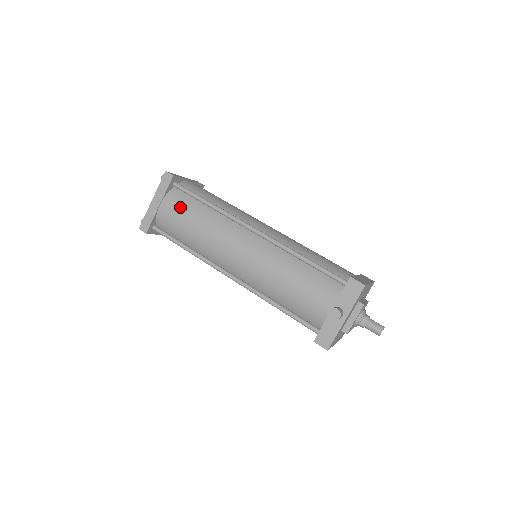
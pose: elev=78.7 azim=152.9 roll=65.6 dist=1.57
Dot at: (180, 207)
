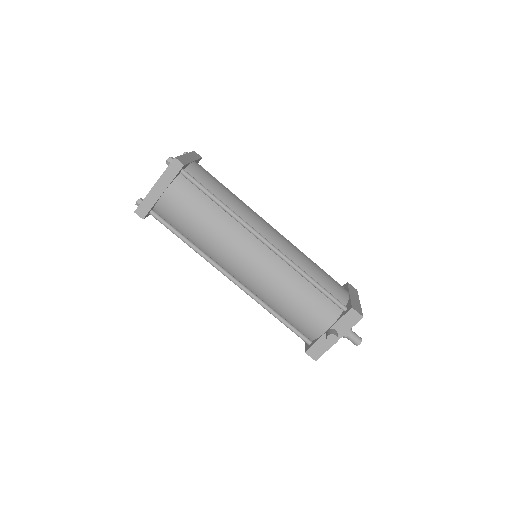
Dot at: (187, 201)
